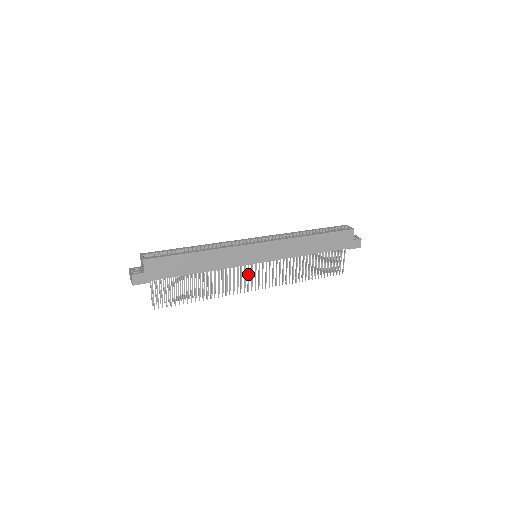
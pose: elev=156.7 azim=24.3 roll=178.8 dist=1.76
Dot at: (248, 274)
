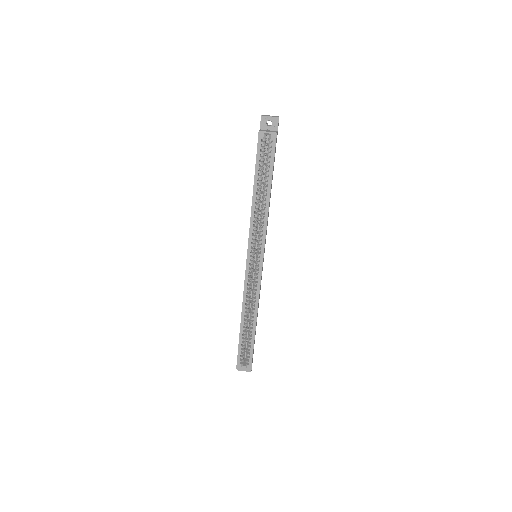
Dot at: occluded
